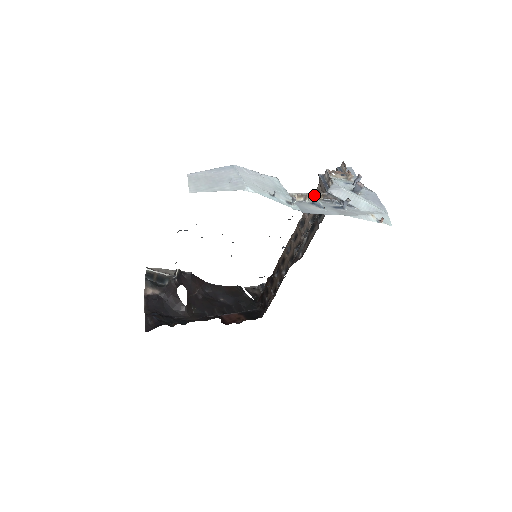
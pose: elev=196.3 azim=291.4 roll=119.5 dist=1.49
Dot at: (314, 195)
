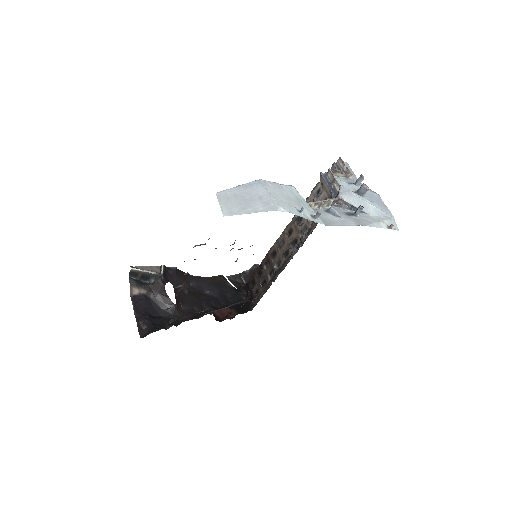
Dot at: (327, 201)
